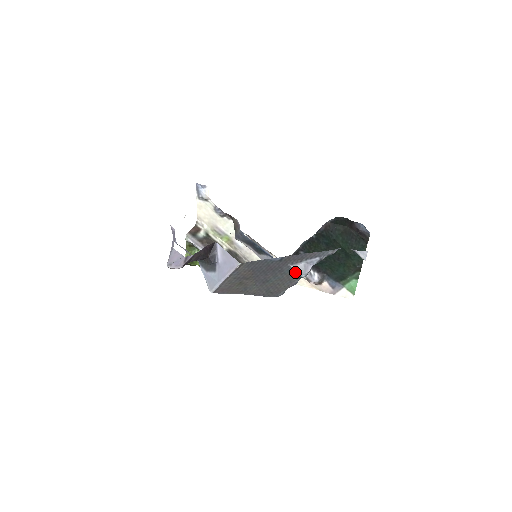
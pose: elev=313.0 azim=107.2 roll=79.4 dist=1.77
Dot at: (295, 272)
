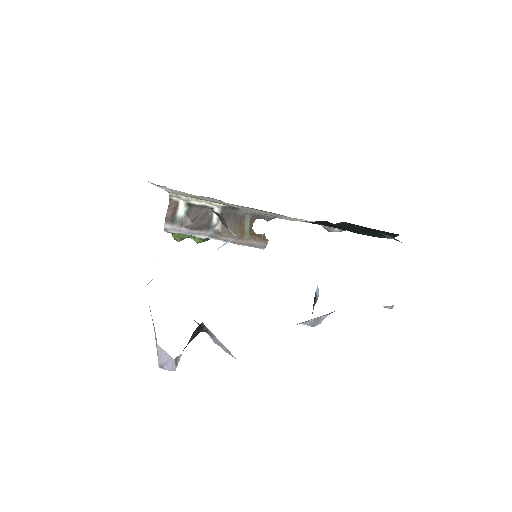
Dot at: occluded
